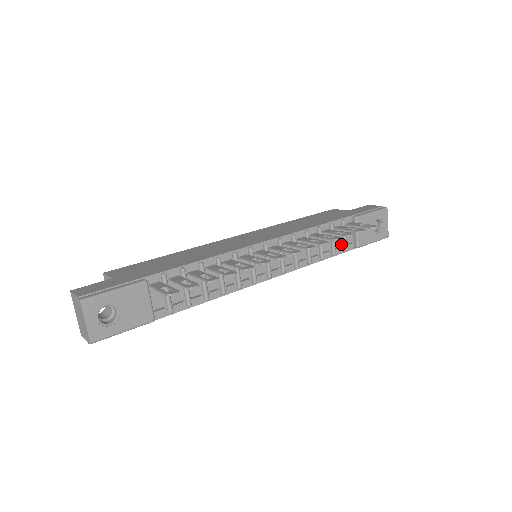
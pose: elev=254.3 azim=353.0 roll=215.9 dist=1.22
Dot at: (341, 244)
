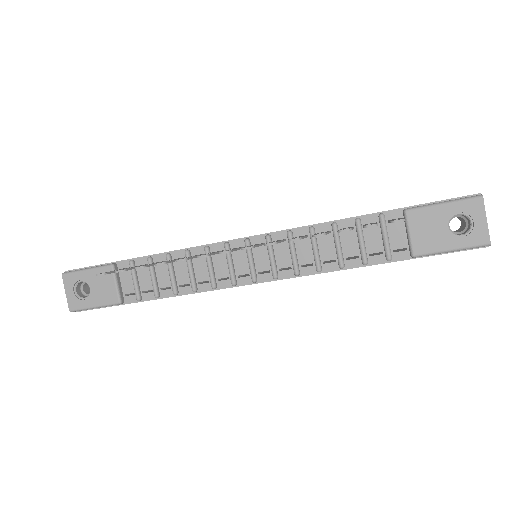
Dot at: (382, 249)
